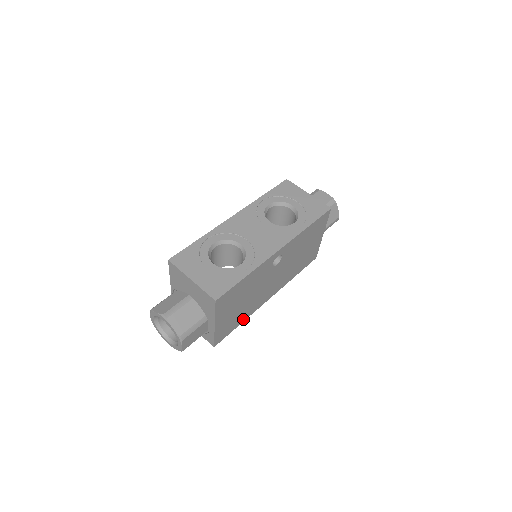
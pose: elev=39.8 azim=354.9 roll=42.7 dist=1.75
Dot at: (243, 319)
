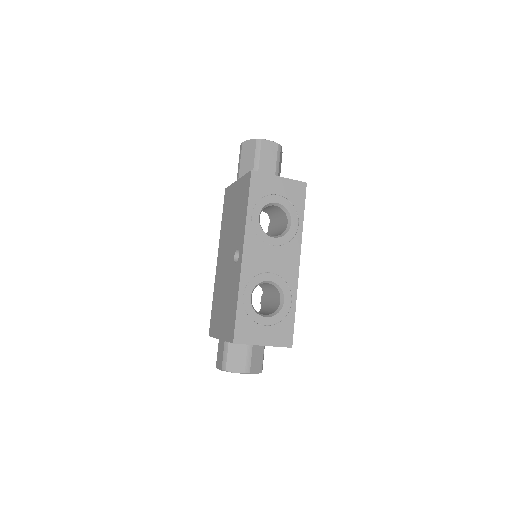
Dot at: occluded
